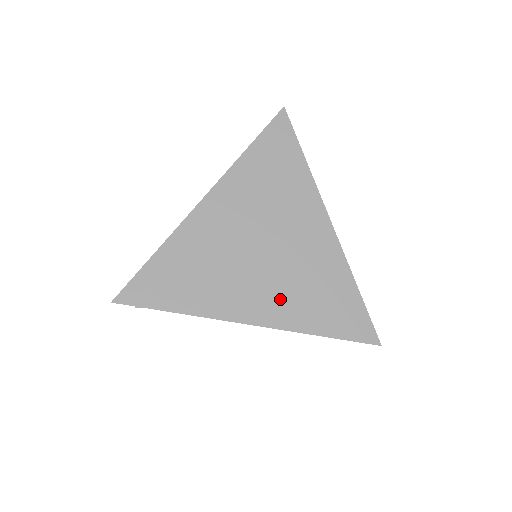
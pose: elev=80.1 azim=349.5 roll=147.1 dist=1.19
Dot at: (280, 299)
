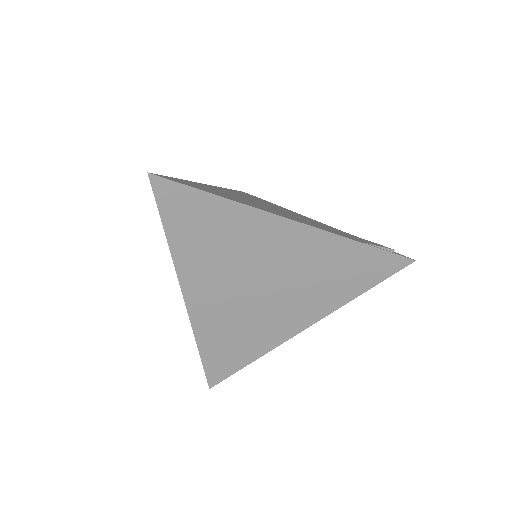
Dot at: (310, 301)
